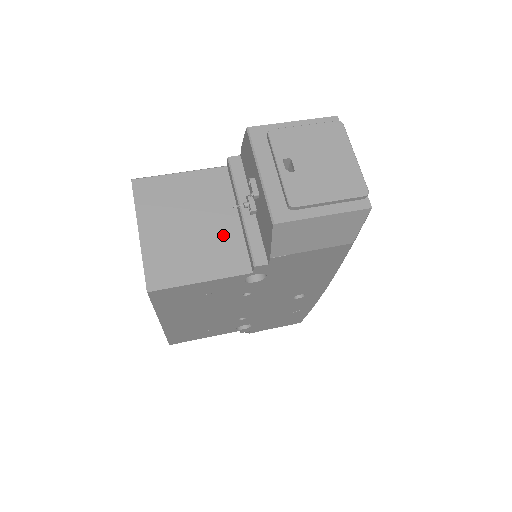
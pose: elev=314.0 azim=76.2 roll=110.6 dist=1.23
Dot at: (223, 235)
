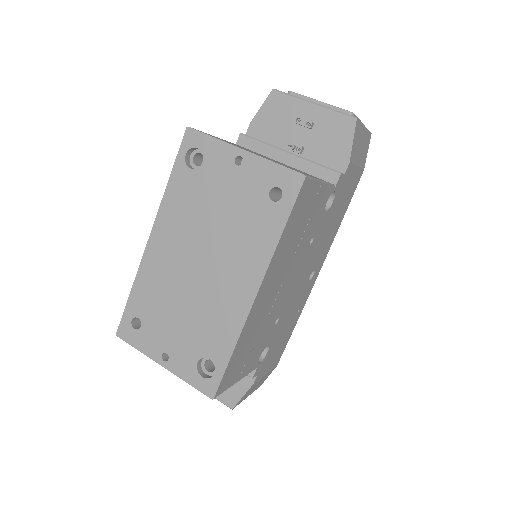
Dot at: occluded
